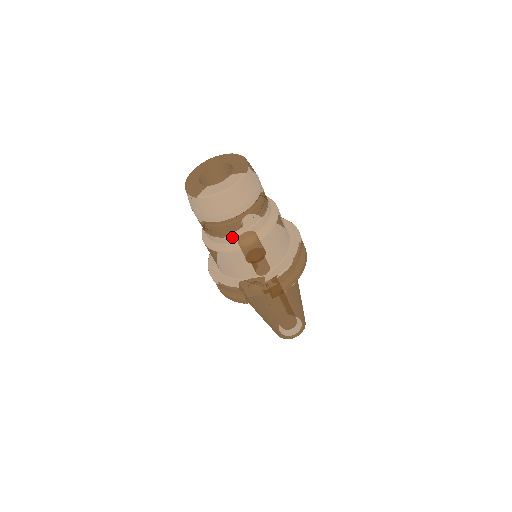
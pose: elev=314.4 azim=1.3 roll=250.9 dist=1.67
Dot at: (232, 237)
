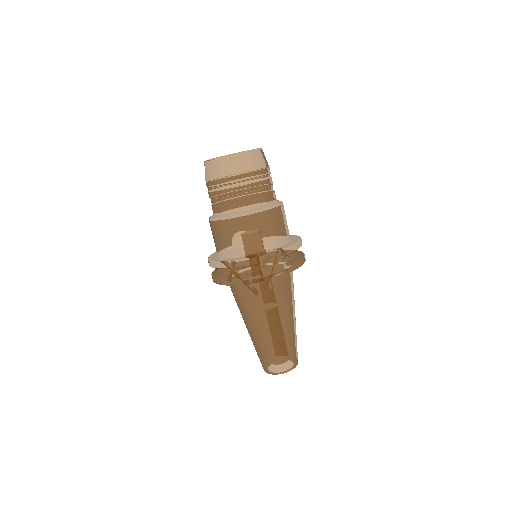
Dot at: (253, 200)
